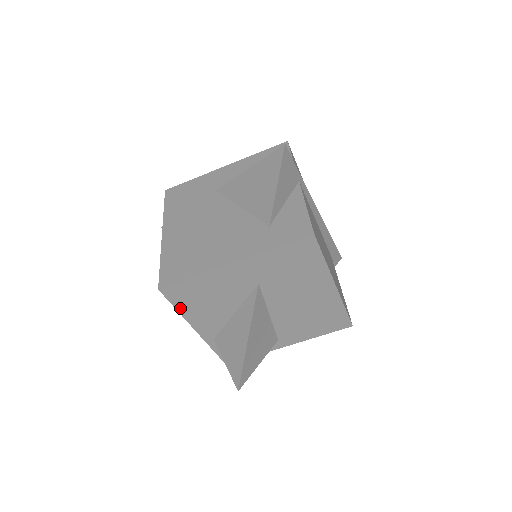
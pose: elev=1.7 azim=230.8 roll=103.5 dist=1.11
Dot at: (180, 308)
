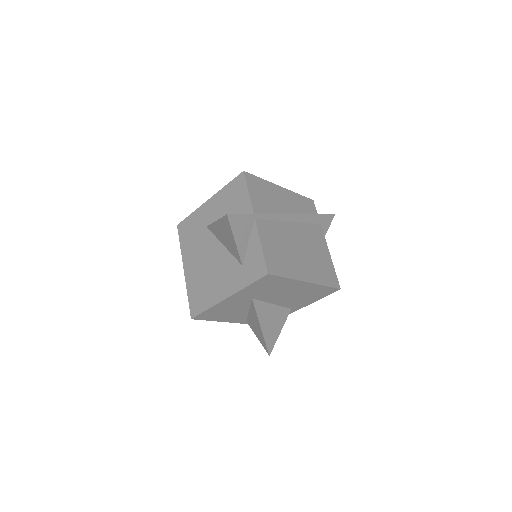
Dot at: (212, 320)
